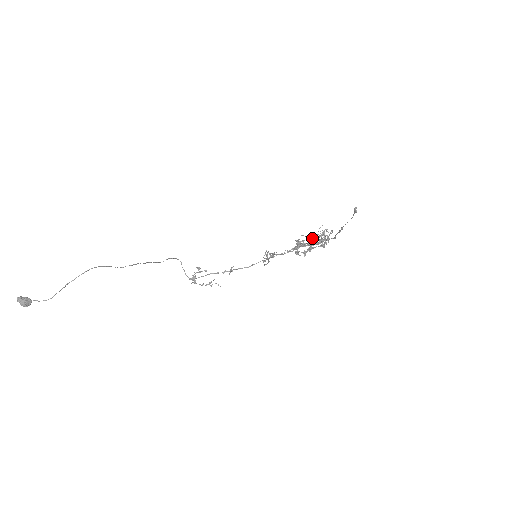
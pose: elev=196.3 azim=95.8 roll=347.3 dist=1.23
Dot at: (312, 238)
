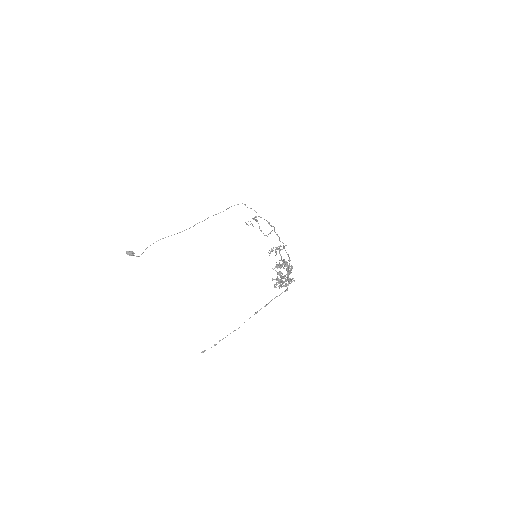
Dot at: (279, 275)
